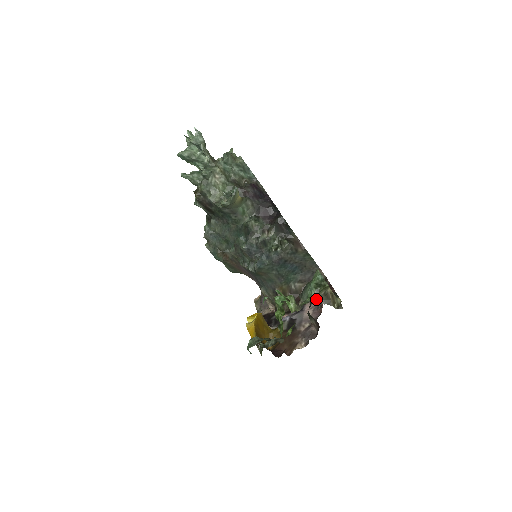
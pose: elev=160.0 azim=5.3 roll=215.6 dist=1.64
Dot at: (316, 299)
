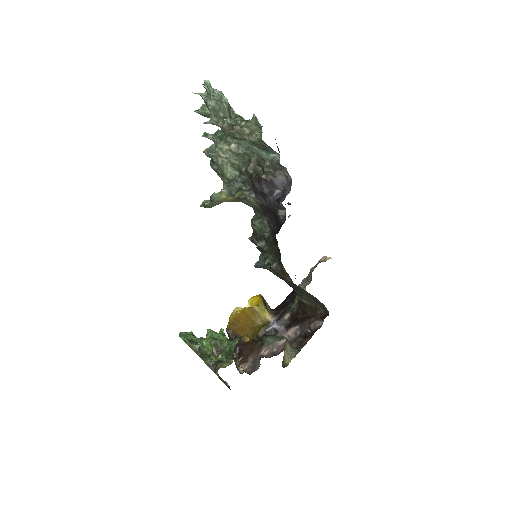
Dot at: (216, 365)
